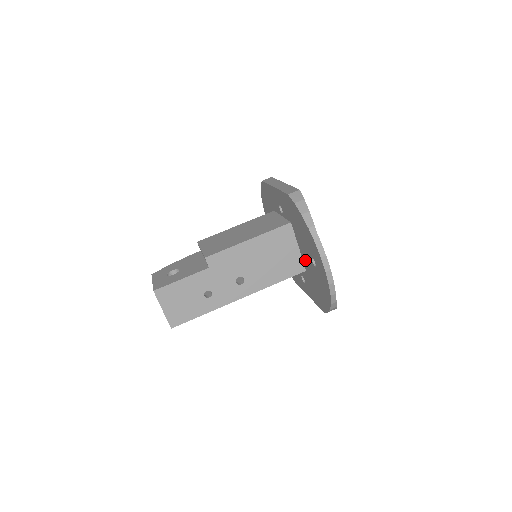
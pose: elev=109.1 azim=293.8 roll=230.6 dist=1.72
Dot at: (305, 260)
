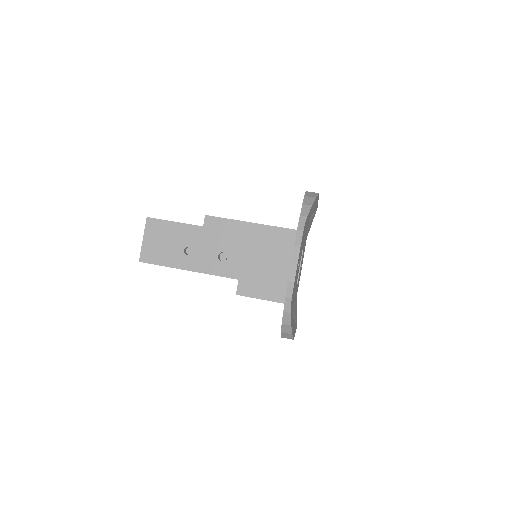
Dot at: occluded
